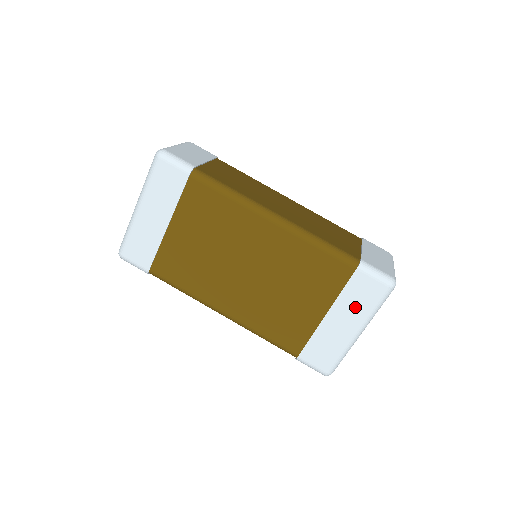
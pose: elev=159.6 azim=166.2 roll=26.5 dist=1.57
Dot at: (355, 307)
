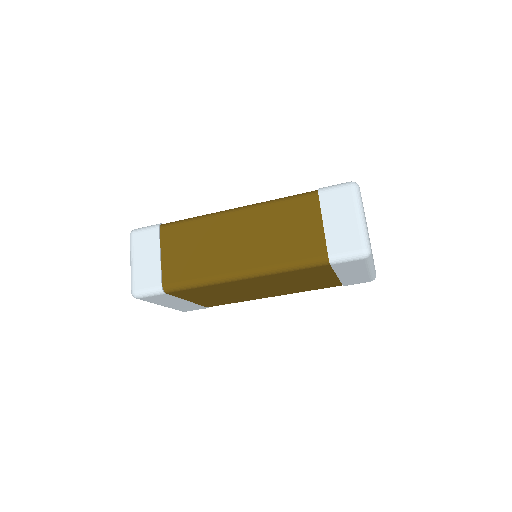
Dot at: (353, 269)
